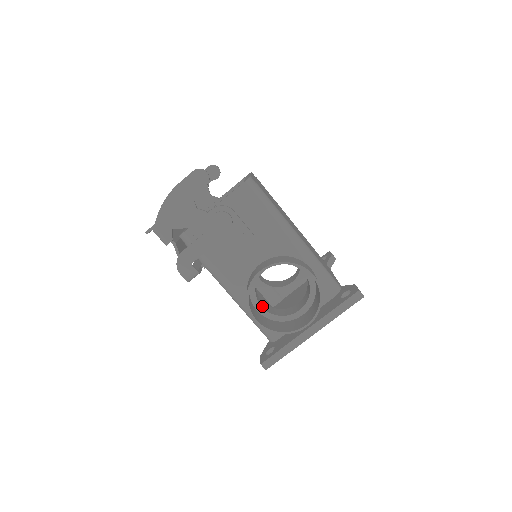
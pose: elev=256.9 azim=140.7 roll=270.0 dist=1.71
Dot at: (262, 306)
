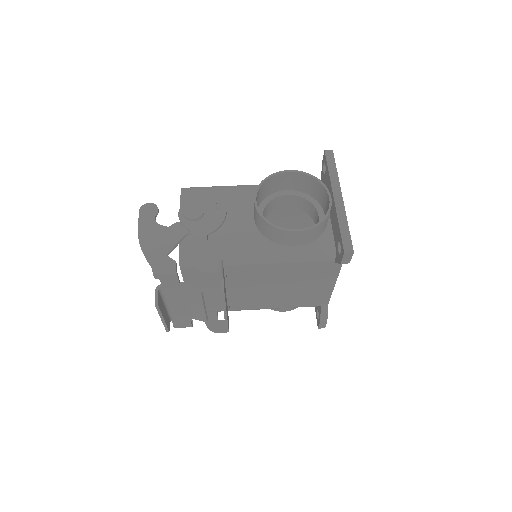
Dot at: occluded
